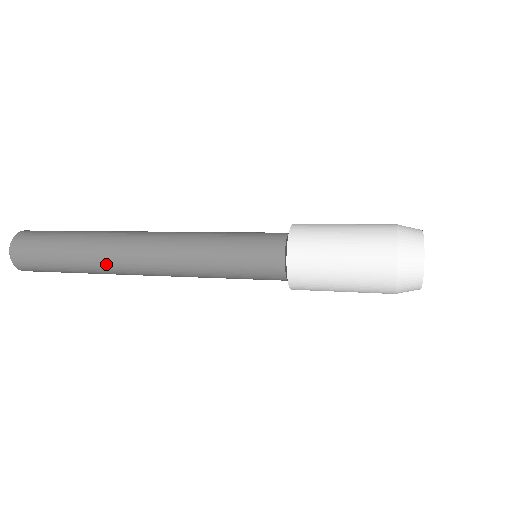
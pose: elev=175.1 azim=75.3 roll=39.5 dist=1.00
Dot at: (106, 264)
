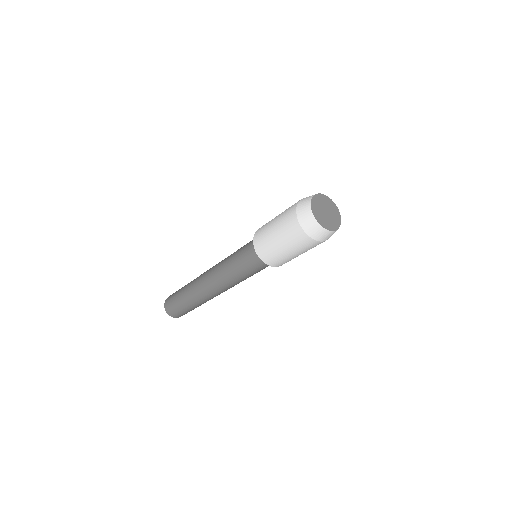
Dot at: (202, 299)
